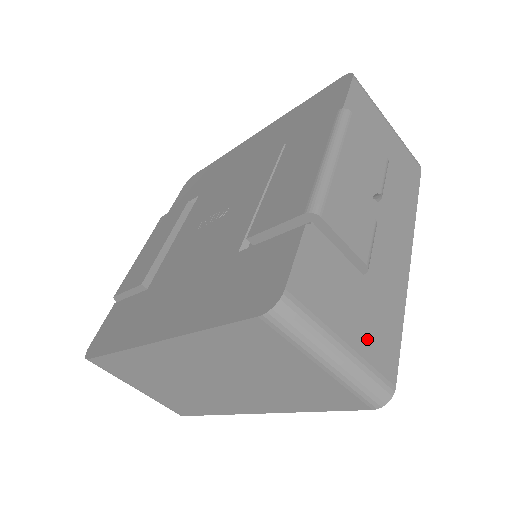
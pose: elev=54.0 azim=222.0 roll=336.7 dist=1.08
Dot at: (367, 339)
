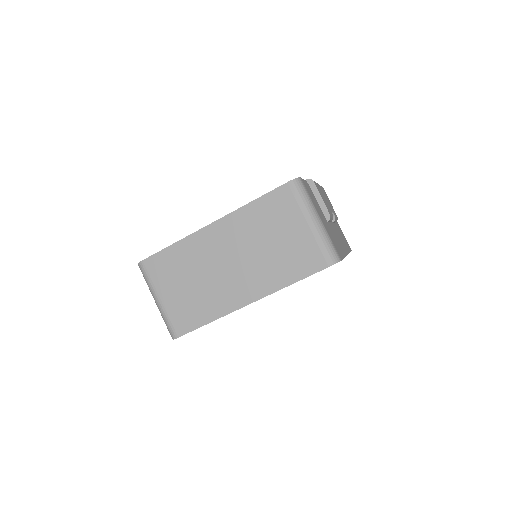
Dot at: (329, 233)
